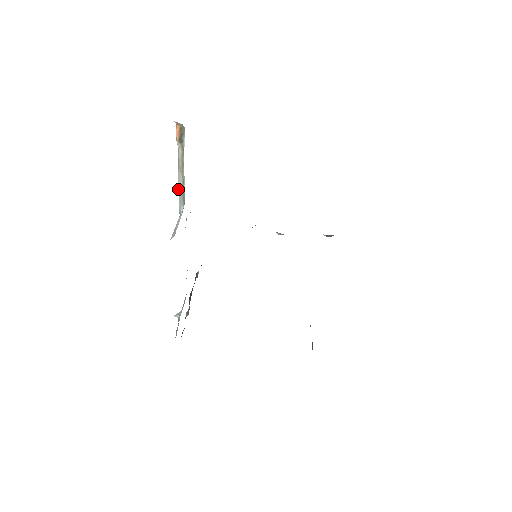
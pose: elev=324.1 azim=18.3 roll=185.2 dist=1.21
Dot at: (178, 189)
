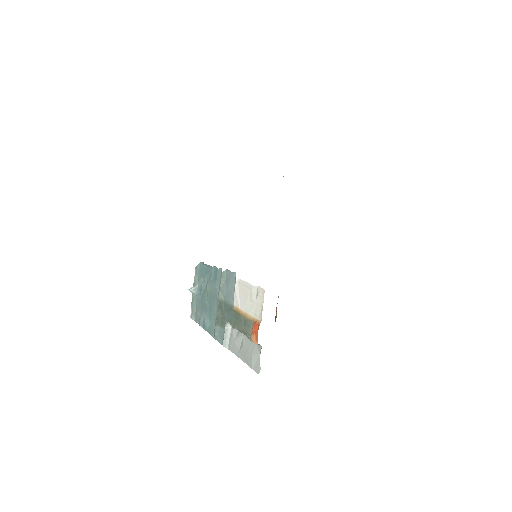
Dot at: occluded
